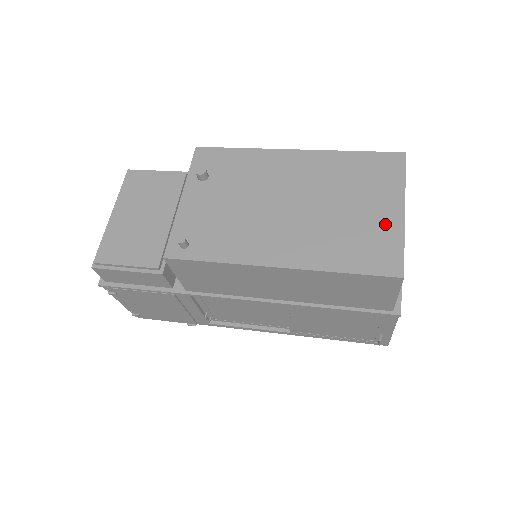
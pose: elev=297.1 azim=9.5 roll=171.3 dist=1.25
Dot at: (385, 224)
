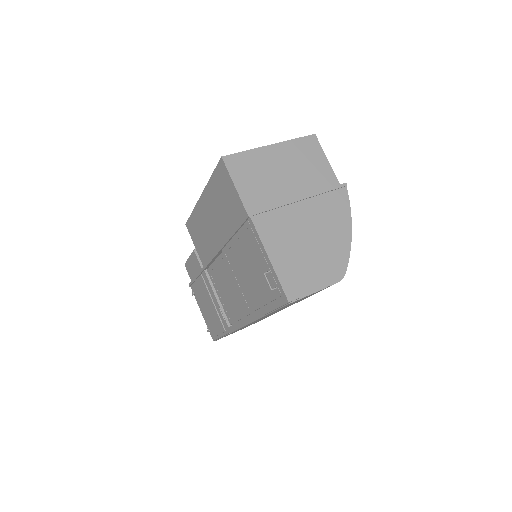
Dot at: occluded
